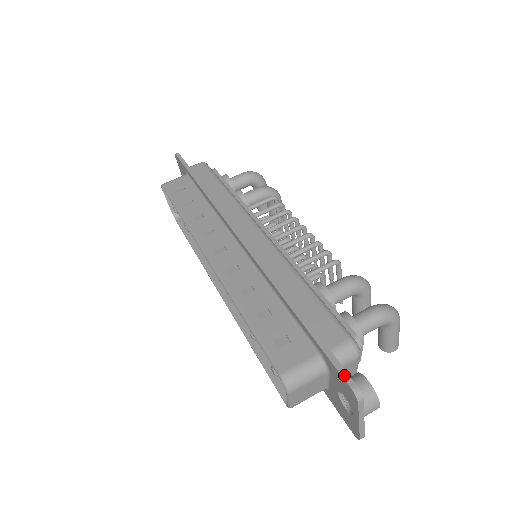
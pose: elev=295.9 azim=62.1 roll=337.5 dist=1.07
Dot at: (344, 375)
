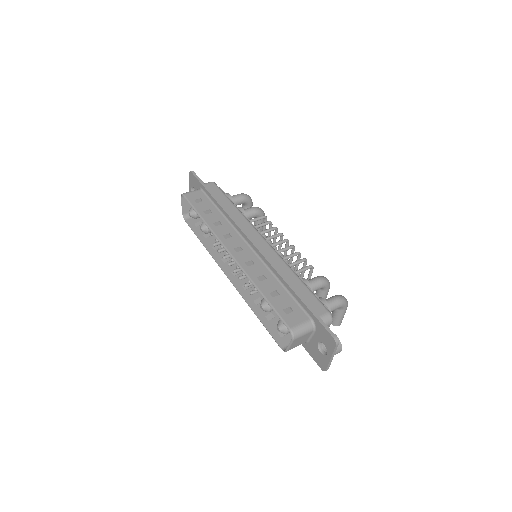
Dot at: (329, 330)
